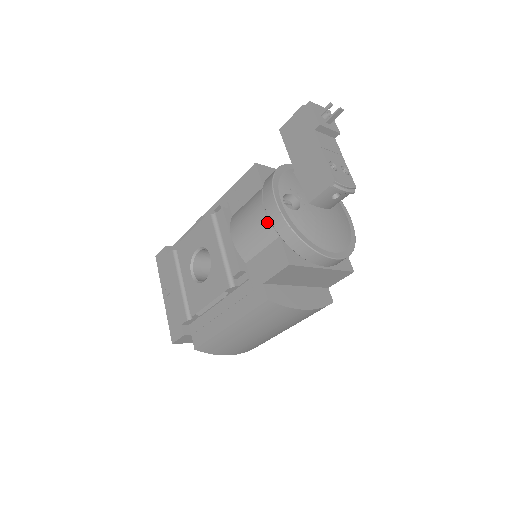
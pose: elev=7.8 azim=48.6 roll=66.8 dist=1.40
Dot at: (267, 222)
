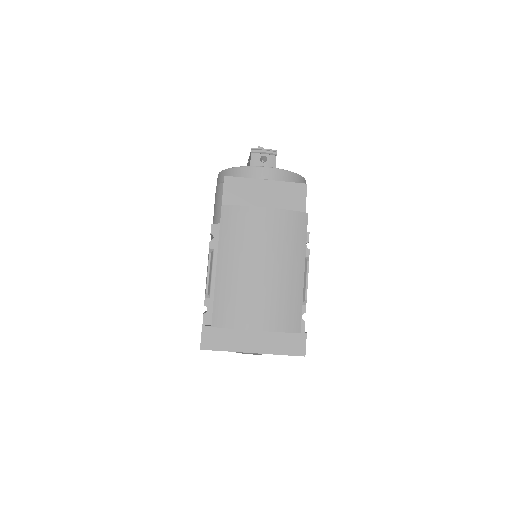
Dot at: (217, 187)
